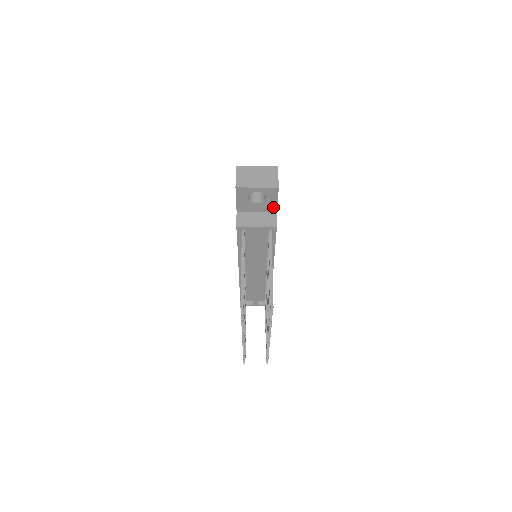
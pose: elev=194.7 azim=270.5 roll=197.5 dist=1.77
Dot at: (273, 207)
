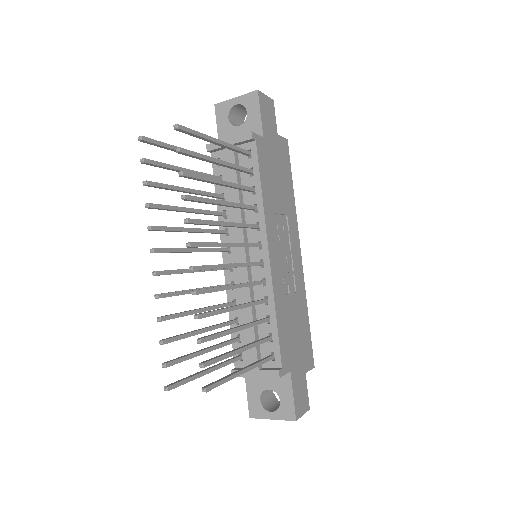
Dot at: (258, 129)
